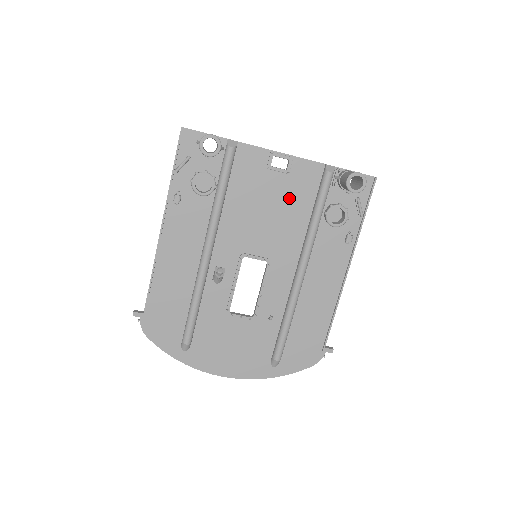
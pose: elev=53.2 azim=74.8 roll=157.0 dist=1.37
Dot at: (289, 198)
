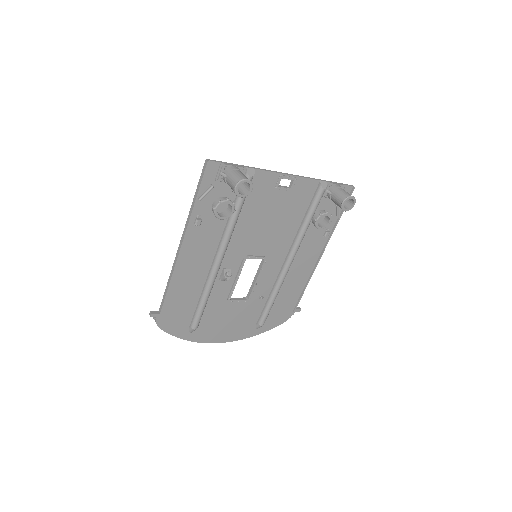
Dot at: (288, 209)
